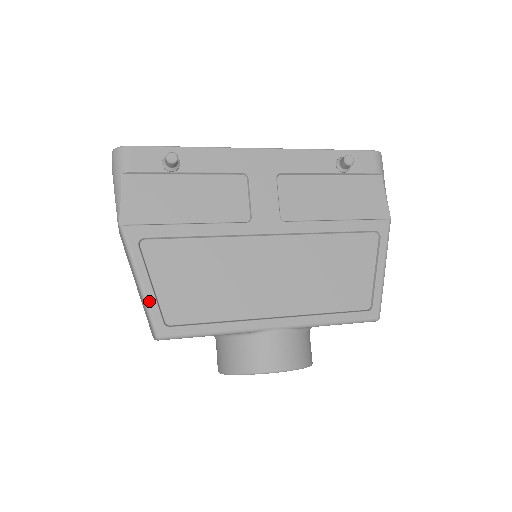
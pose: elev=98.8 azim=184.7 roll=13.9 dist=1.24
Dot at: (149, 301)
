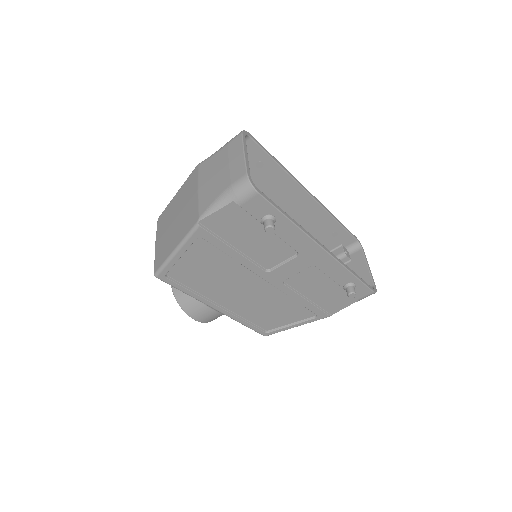
Dot at: (170, 263)
